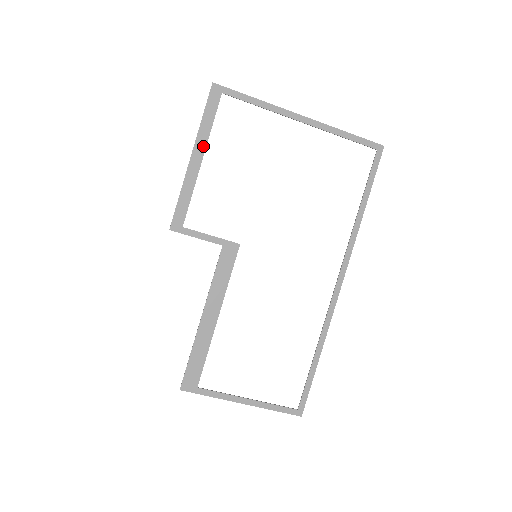
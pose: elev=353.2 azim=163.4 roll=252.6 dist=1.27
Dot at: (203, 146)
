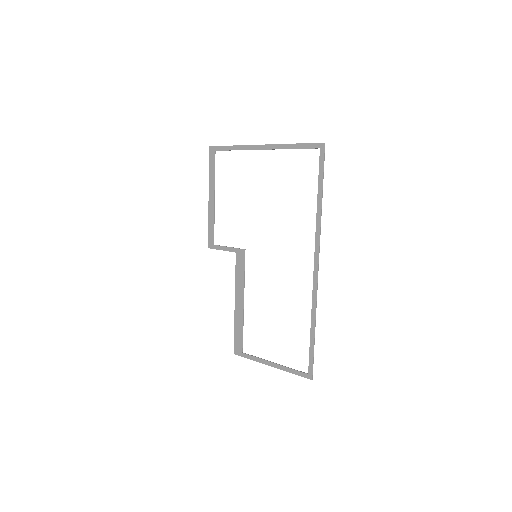
Dot at: (213, 189)
